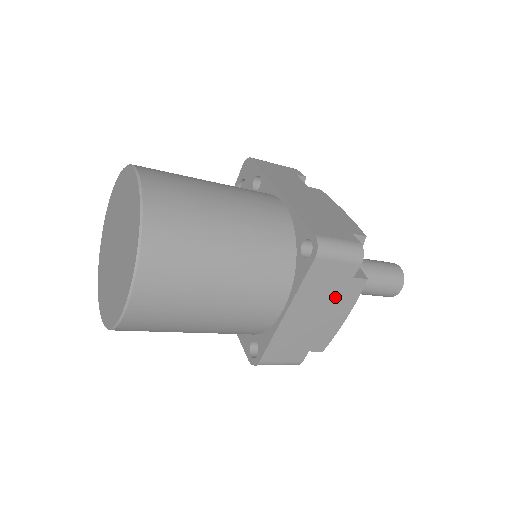
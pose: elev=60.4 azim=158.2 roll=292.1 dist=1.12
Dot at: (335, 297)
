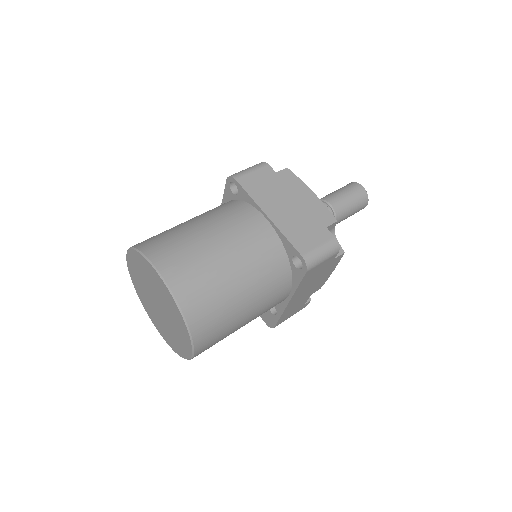
Dot at: (284, 188)
